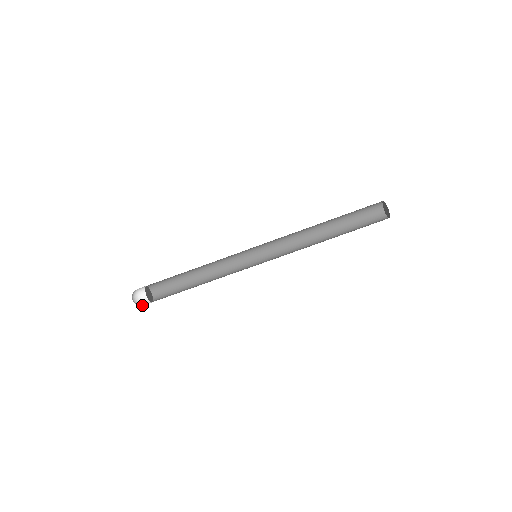
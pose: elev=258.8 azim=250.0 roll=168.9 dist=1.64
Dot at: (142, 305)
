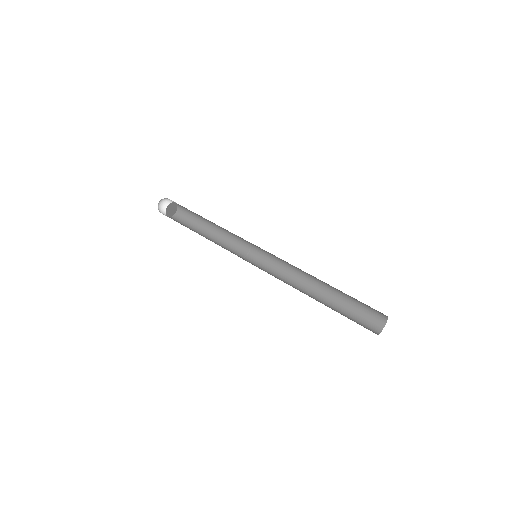
Dot at: occluded
